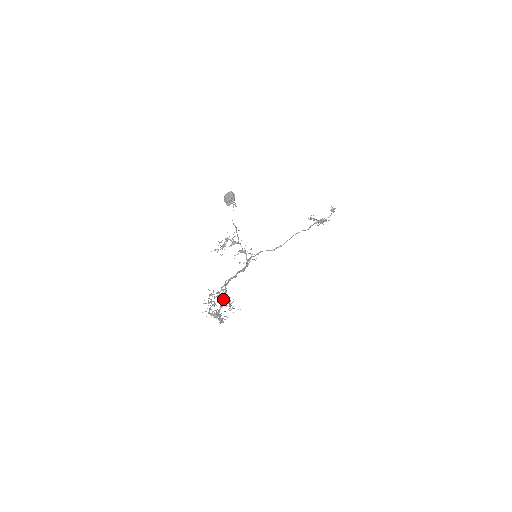
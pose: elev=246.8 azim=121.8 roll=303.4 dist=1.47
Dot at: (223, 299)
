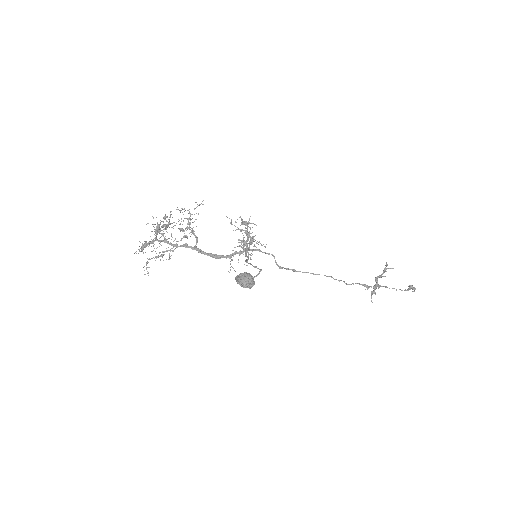
Dot at: (169, 244)
